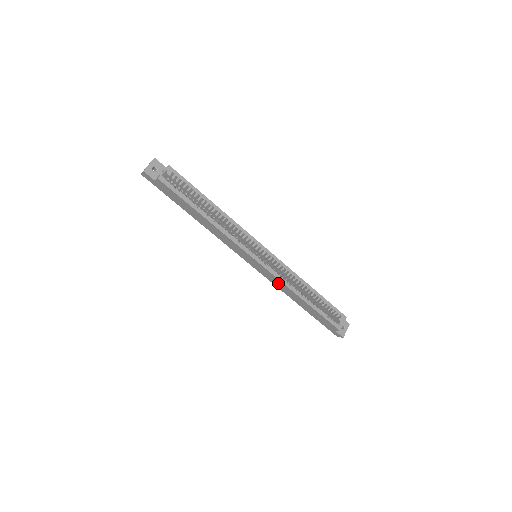
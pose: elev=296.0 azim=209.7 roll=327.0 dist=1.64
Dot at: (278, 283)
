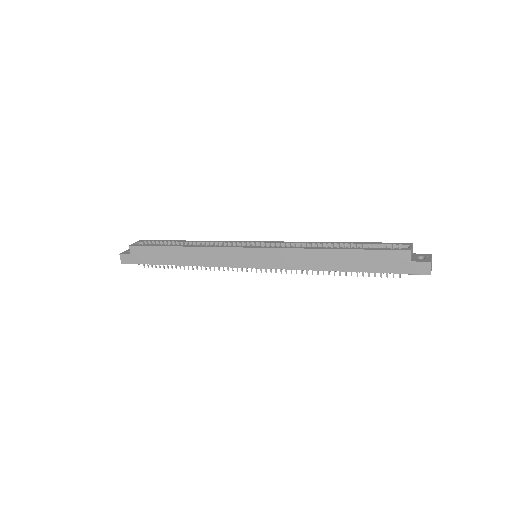
Dot at: (293, 258)
